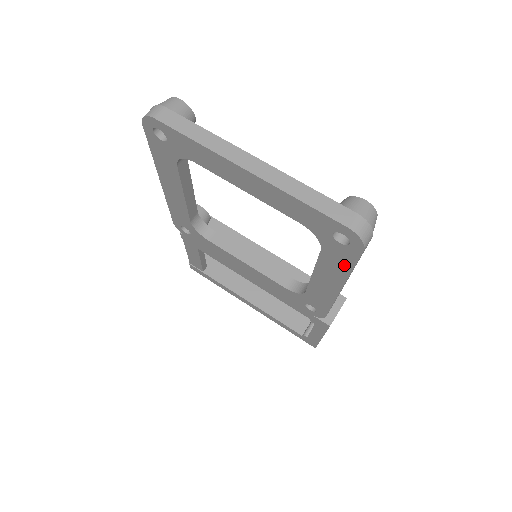
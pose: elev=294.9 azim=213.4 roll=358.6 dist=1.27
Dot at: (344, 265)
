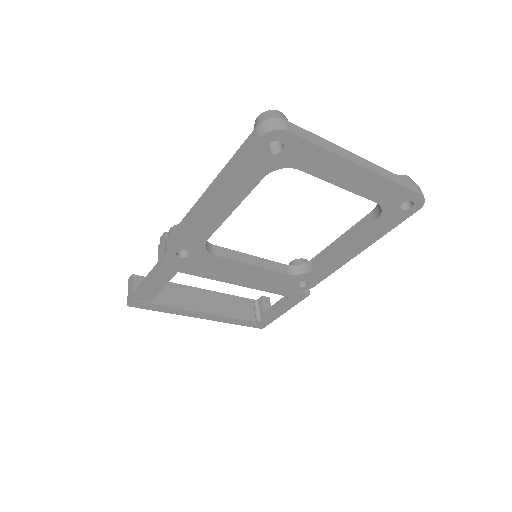
Dot at: (387, 228)
